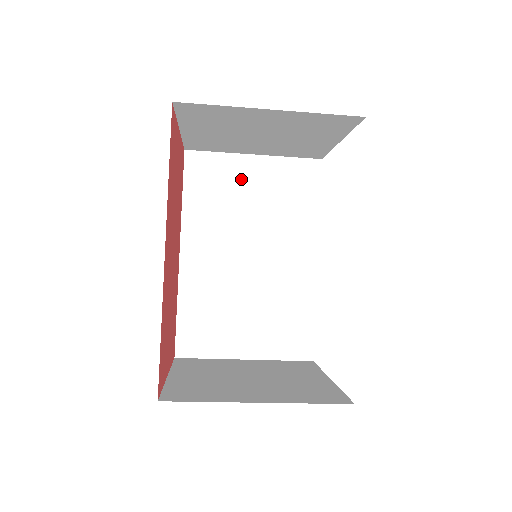
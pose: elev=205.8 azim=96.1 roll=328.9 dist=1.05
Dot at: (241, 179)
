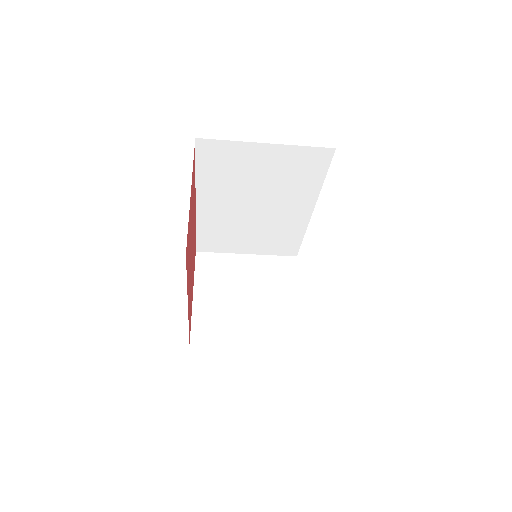
Dot at: (252, 161)
